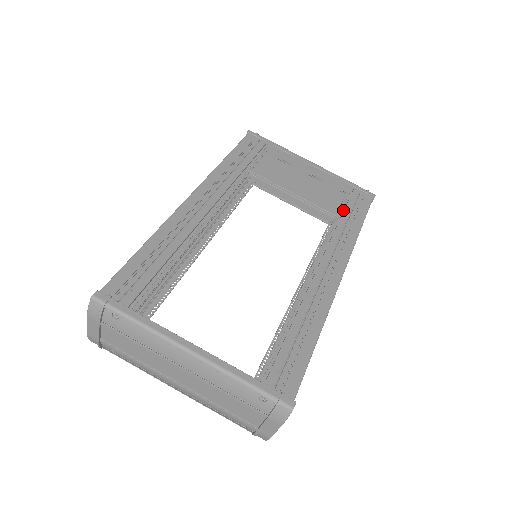
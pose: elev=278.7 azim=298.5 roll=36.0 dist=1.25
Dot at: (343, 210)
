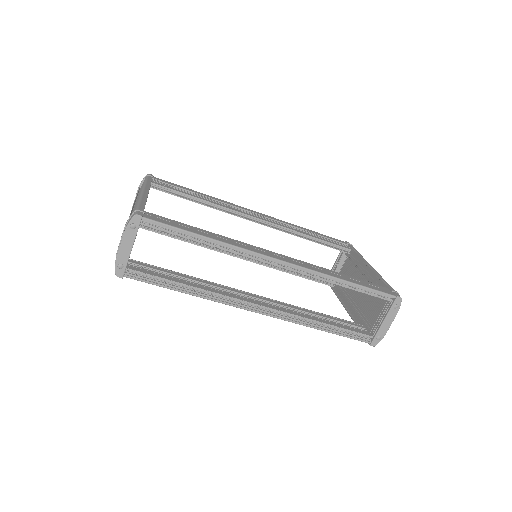
Dot at: occluded
